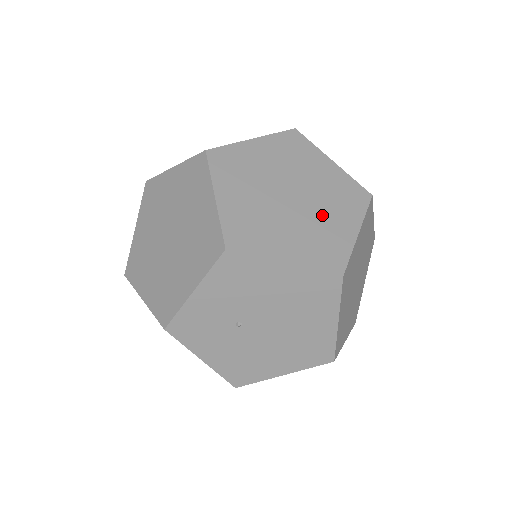
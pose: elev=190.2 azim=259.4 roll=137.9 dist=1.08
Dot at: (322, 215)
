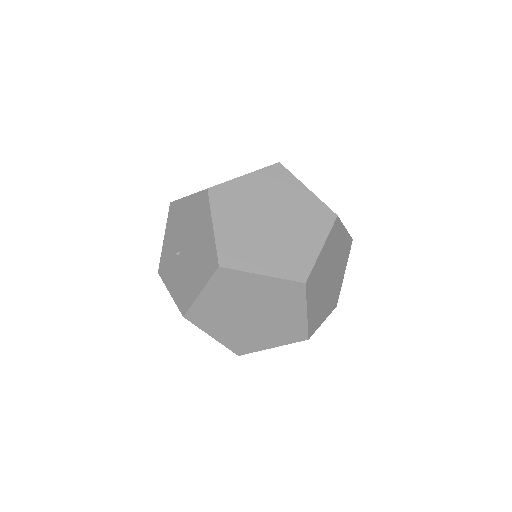
Dot at: occluded
